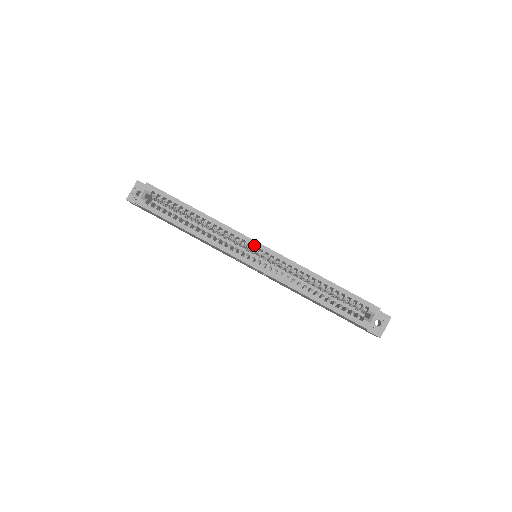
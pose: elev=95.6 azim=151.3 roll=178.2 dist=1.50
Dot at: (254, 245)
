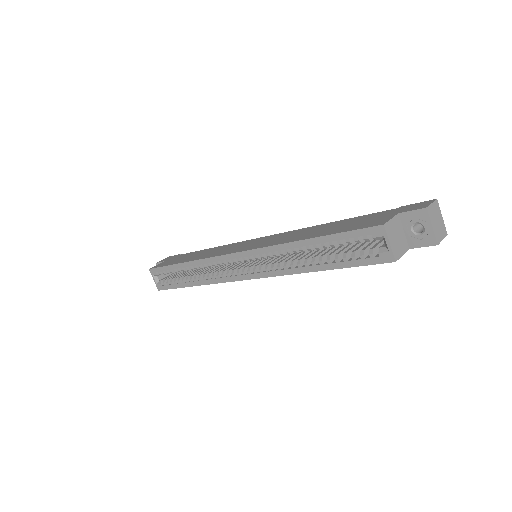
Dot at: (233, 258)
